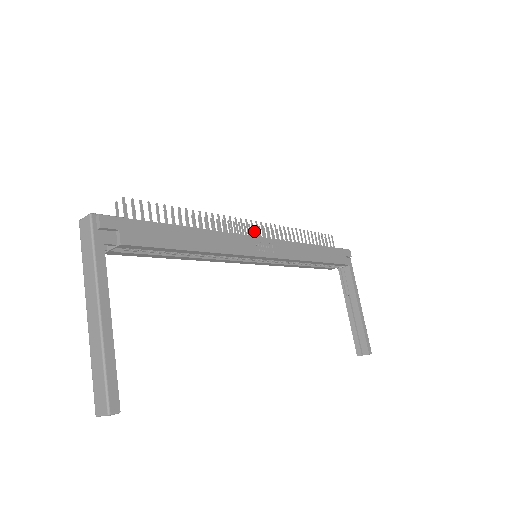
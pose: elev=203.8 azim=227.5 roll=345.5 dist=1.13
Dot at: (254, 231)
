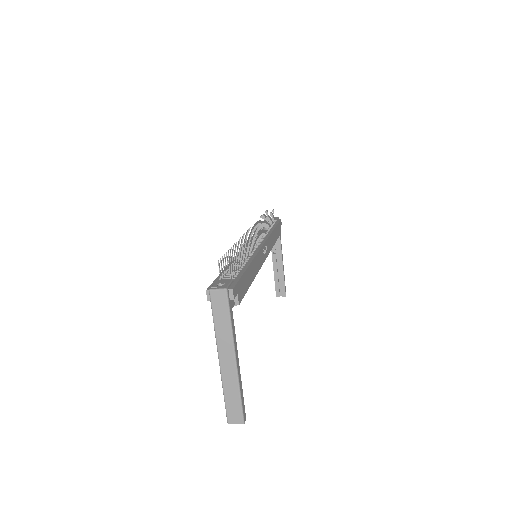
Dot at: (251, 232)
